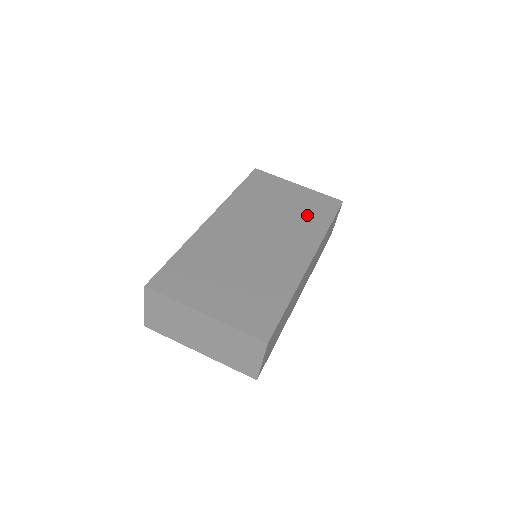
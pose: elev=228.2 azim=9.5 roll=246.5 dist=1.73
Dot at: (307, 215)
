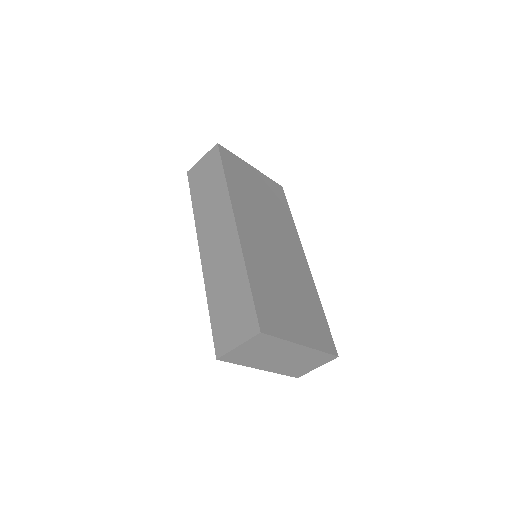
Dot at: (278, 208)
